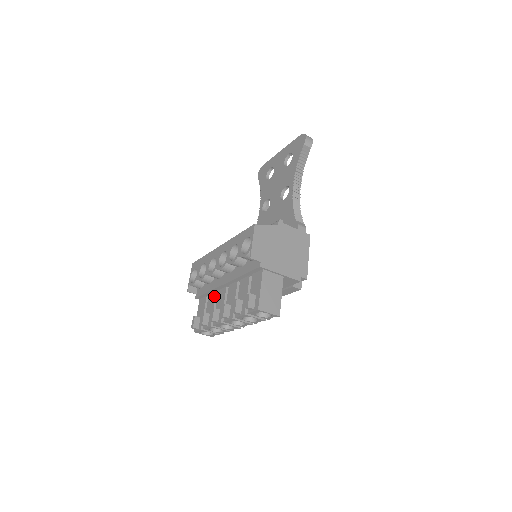
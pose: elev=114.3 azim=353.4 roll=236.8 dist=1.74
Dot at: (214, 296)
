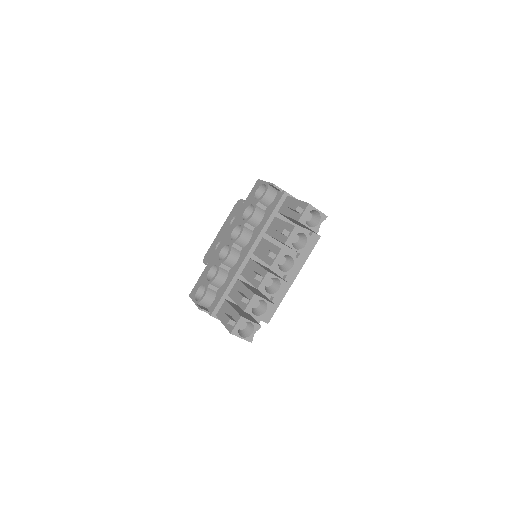
Dot at: (238, 283)
